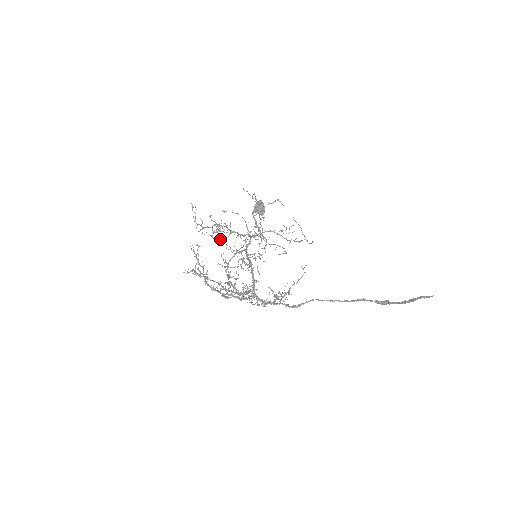
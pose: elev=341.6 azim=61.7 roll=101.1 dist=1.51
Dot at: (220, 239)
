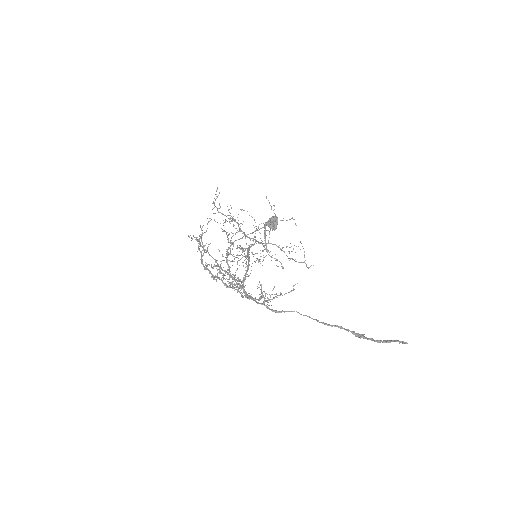
Dot at: occluded
